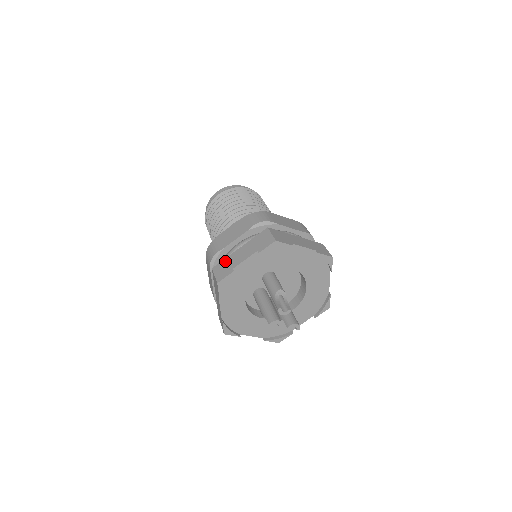
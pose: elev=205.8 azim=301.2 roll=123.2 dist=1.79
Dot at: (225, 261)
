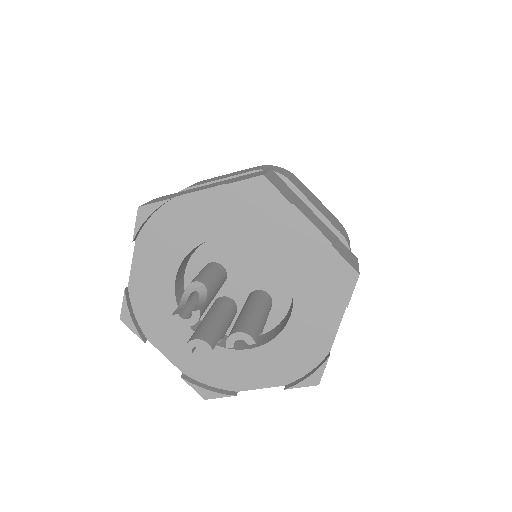
Dot at: occluded
